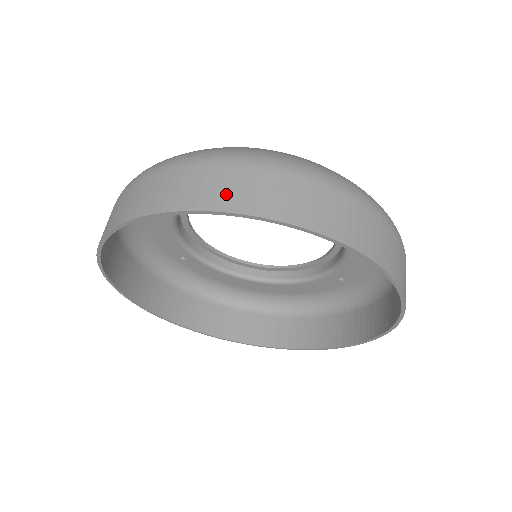
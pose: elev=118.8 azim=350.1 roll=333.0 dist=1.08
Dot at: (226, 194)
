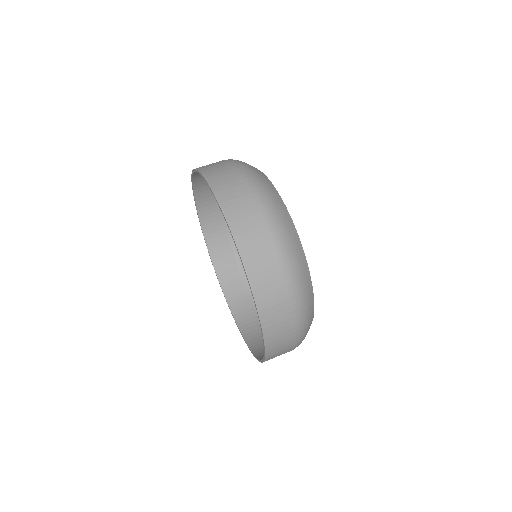
Dot at: (226, 190)
